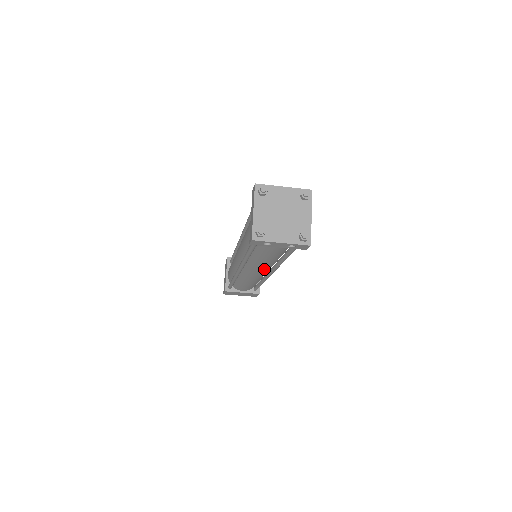
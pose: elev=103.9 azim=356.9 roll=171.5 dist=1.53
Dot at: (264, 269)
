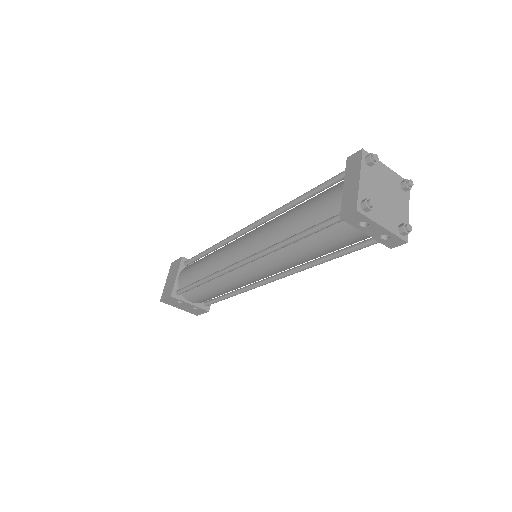
Dot at: (276, 271)
